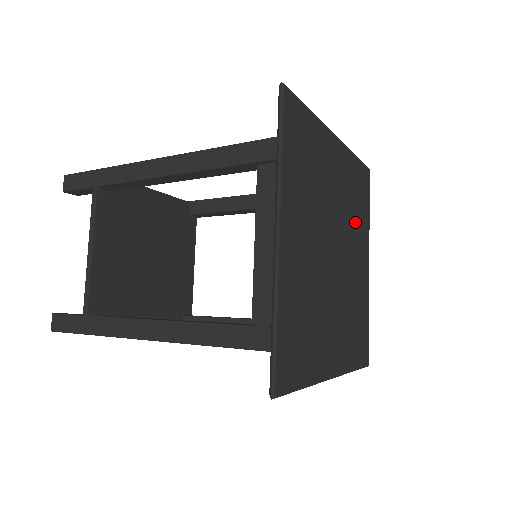
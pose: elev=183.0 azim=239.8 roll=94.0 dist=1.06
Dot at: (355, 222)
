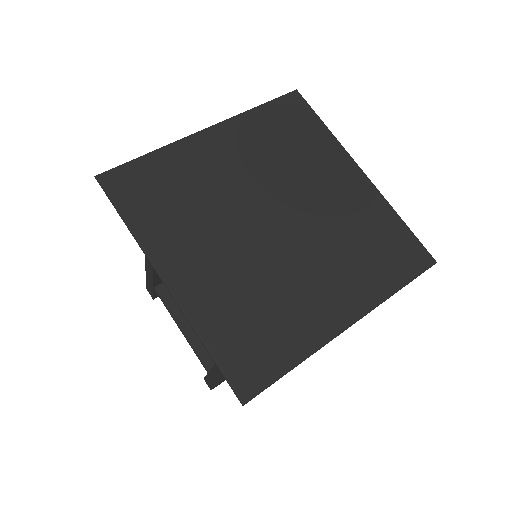
Dot at: (298, 161)
